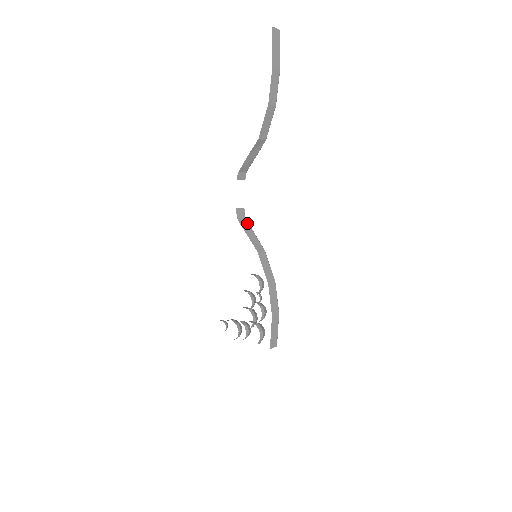
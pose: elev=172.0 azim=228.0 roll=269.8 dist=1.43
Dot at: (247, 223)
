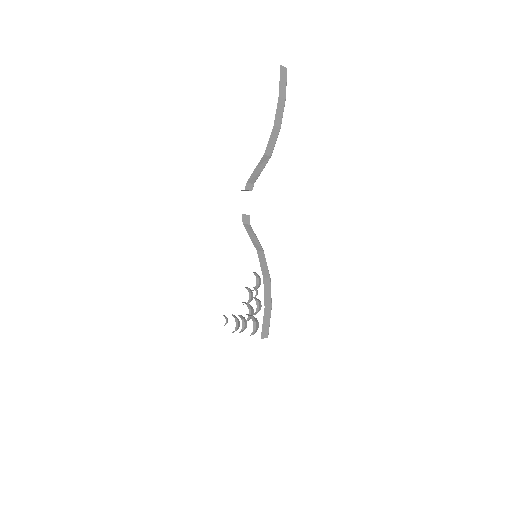
Dot at: (251, 228)
